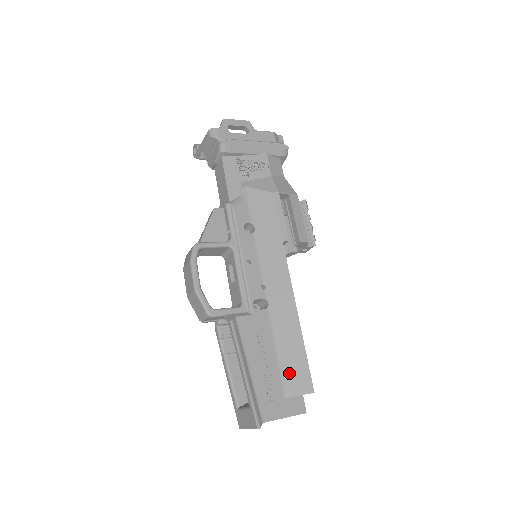
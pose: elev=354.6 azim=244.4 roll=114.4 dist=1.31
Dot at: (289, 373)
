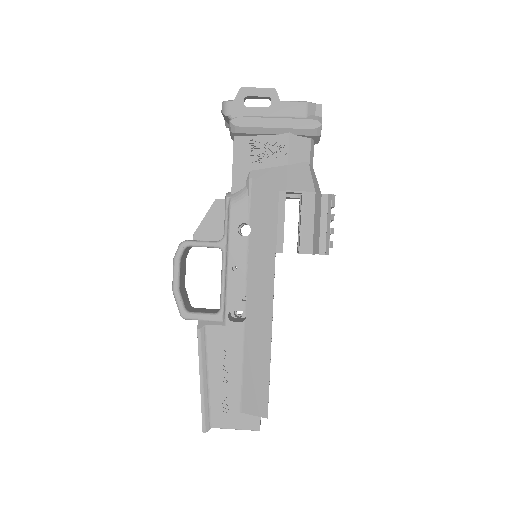
Dot at: (249, 391)
